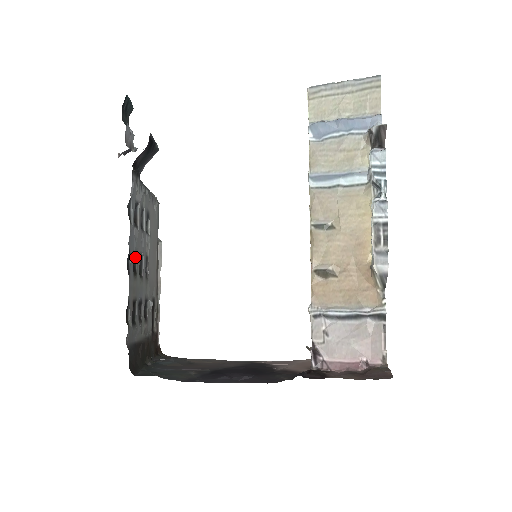
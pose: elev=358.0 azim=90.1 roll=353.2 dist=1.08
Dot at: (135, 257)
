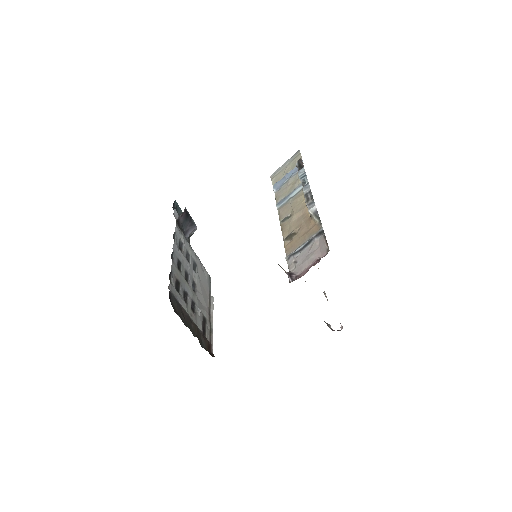
Dot at: (180, 265)
